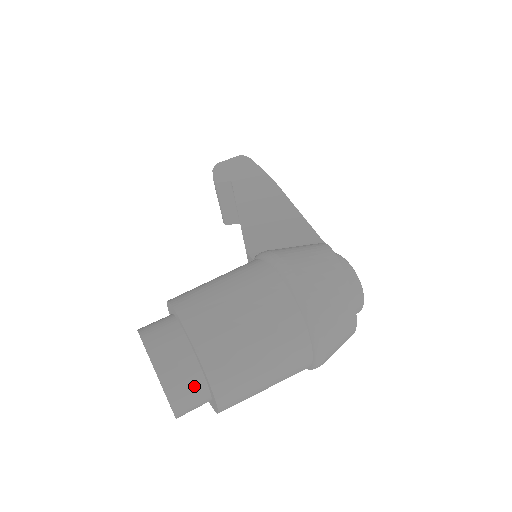
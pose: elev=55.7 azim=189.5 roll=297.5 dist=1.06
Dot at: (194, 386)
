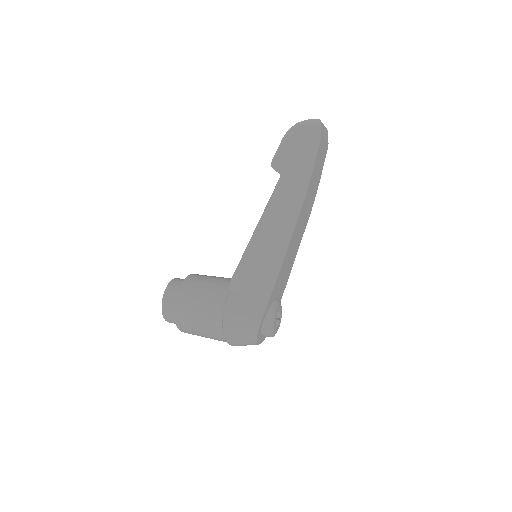
Dot at: occluded
